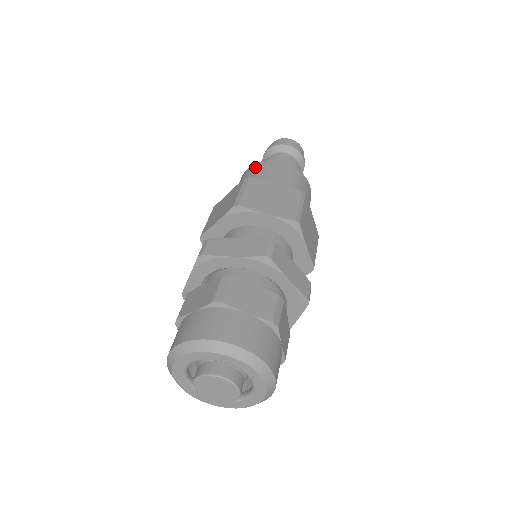
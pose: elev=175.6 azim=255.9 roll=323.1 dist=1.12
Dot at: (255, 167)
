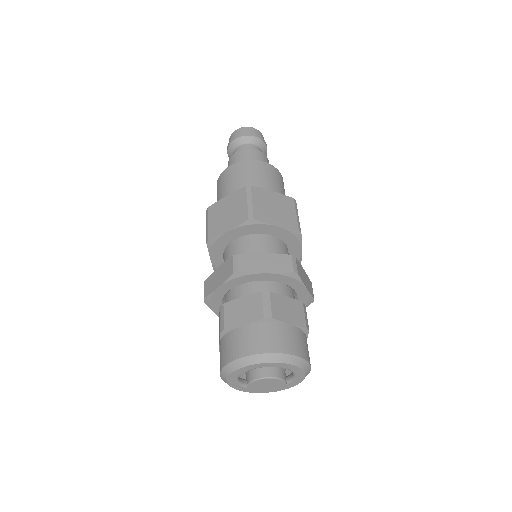
Dot at: (241, 167)
